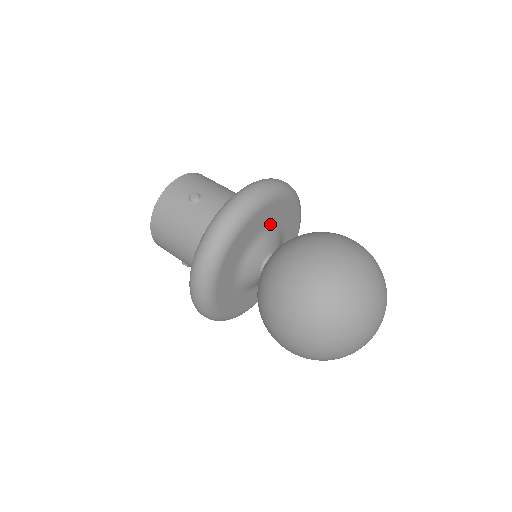
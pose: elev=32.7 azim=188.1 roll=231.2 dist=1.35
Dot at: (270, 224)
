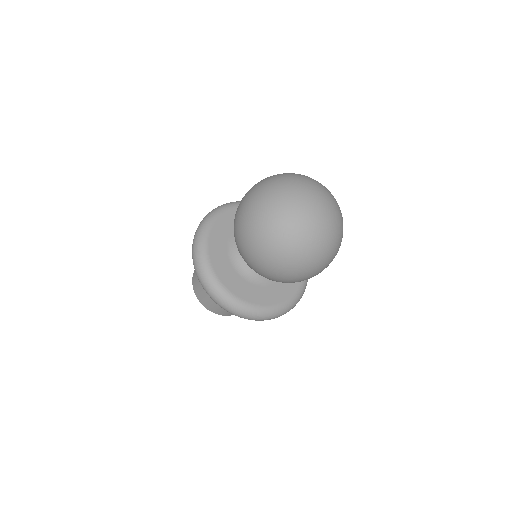
Dot at: occluded
